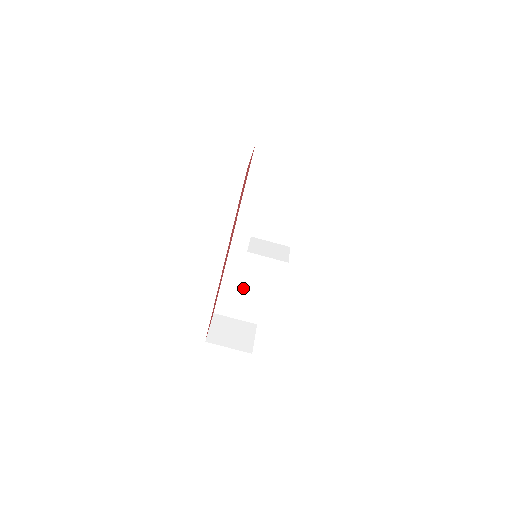
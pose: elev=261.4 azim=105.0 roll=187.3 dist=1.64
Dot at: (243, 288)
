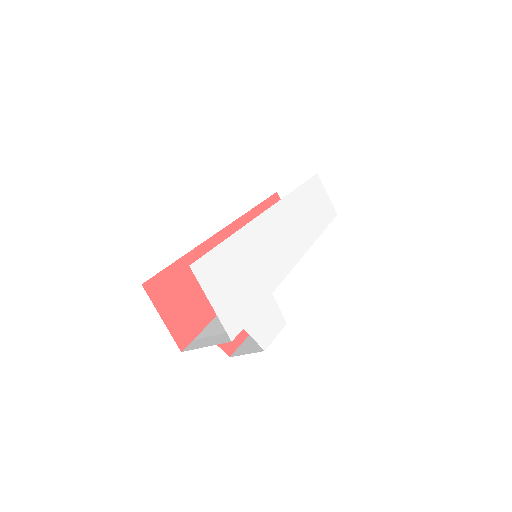
Dot at: occluded
